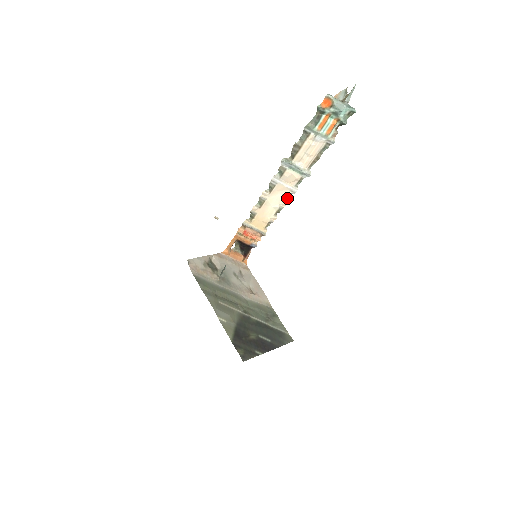
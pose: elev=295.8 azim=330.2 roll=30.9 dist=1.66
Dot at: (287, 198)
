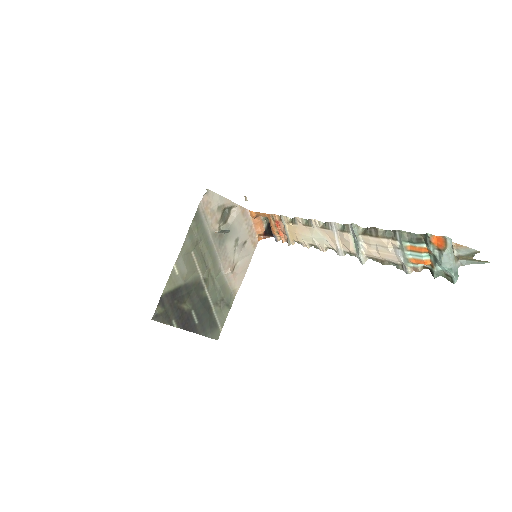
Dot at: (330, 248)
